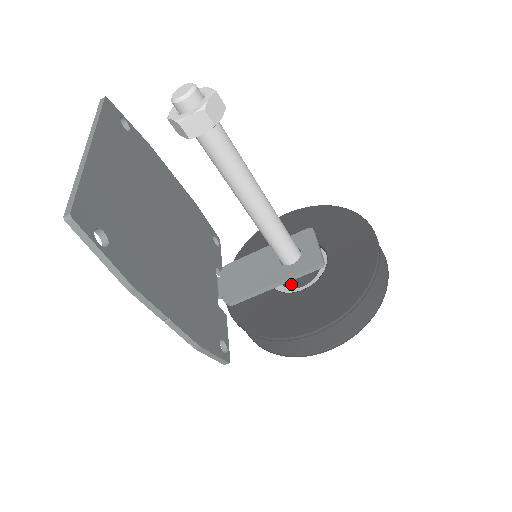
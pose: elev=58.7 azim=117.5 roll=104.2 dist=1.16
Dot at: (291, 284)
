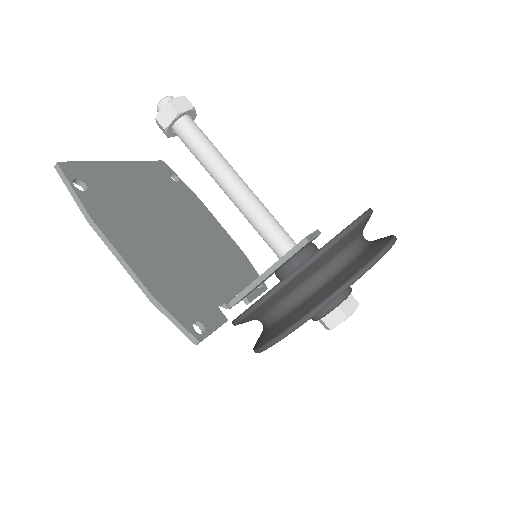
Dot at: (285, 276)
